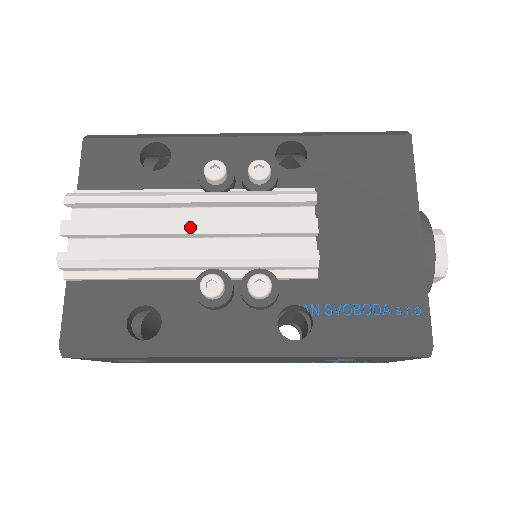
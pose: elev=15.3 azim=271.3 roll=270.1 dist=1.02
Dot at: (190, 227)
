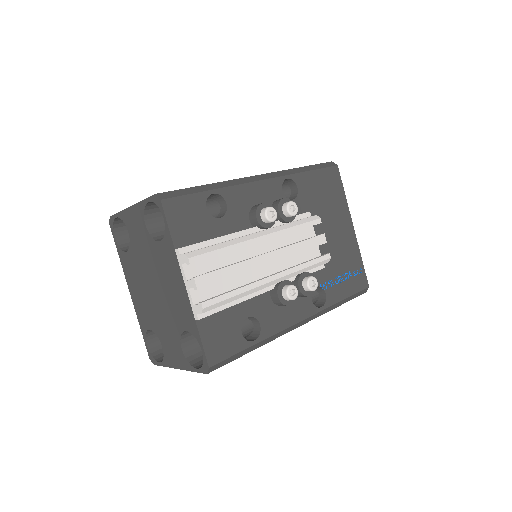
Dot at: (270, 258)
